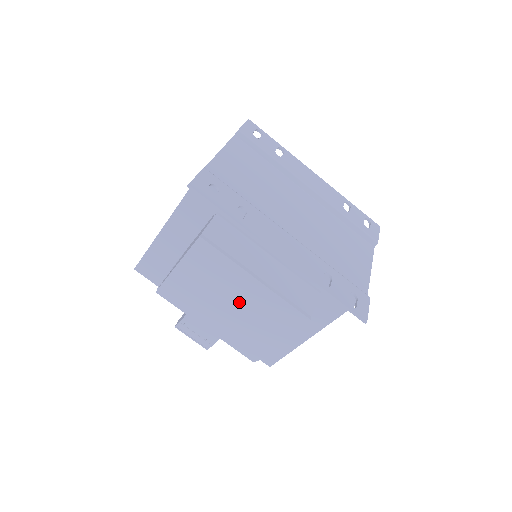
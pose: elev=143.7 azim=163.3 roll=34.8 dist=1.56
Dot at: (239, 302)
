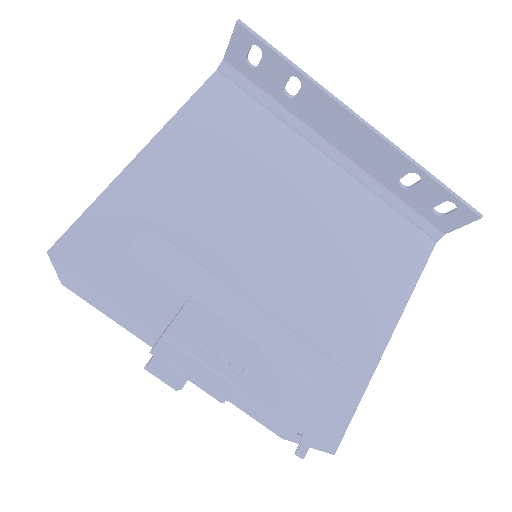
Dot at: (310, 217)
